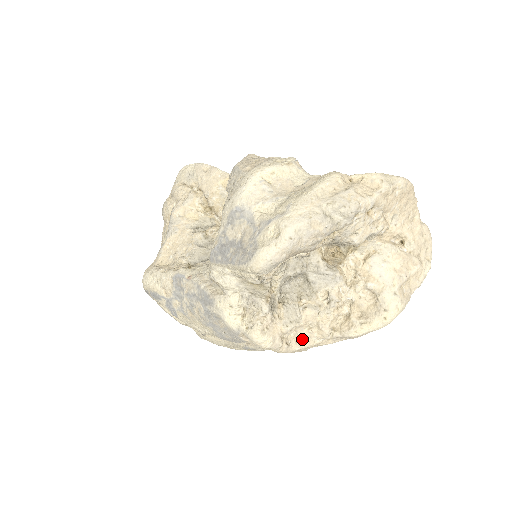
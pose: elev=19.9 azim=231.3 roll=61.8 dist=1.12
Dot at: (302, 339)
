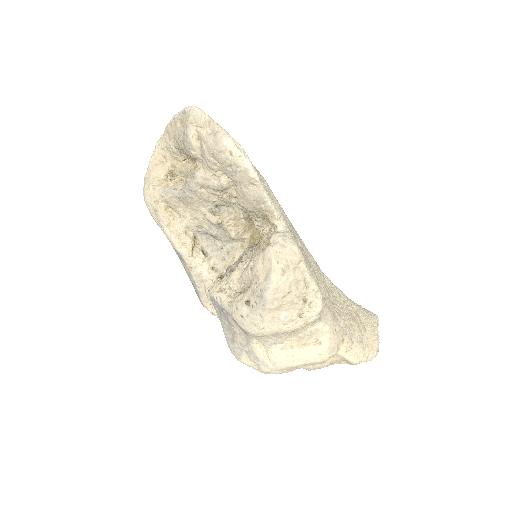
Dot at: occluded
